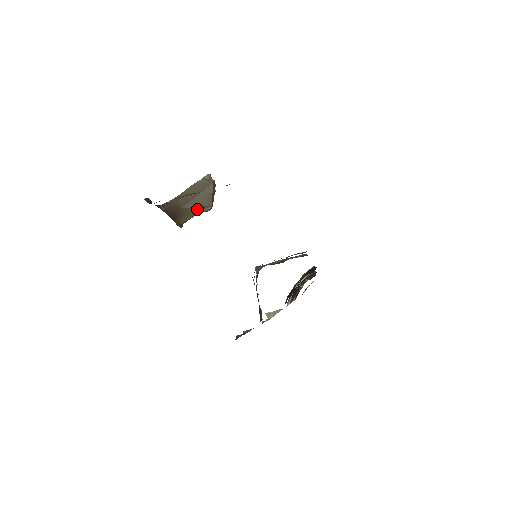
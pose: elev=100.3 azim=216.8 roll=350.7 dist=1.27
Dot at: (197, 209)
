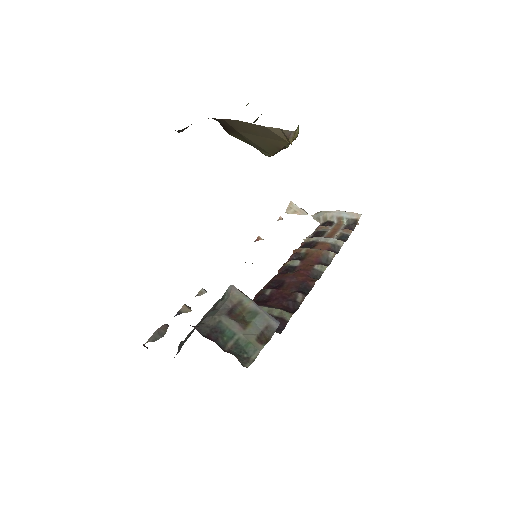
Dot at: (254, 144)
